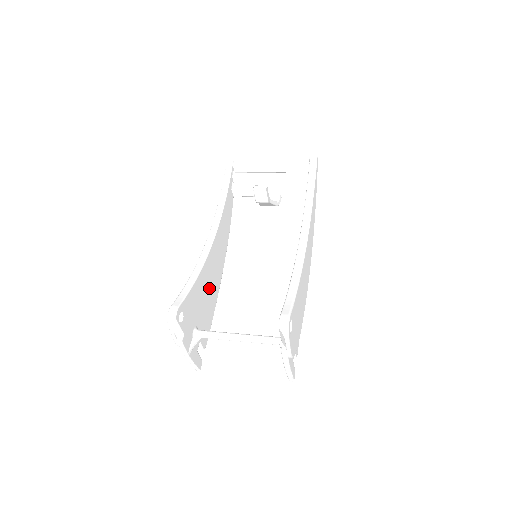
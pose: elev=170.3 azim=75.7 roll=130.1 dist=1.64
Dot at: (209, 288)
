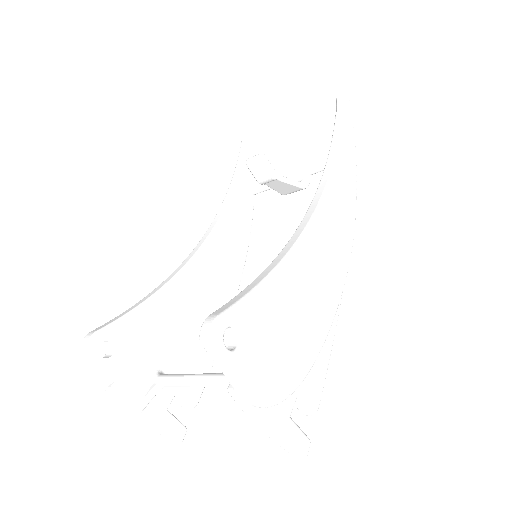
Dot at: (196, 314)
